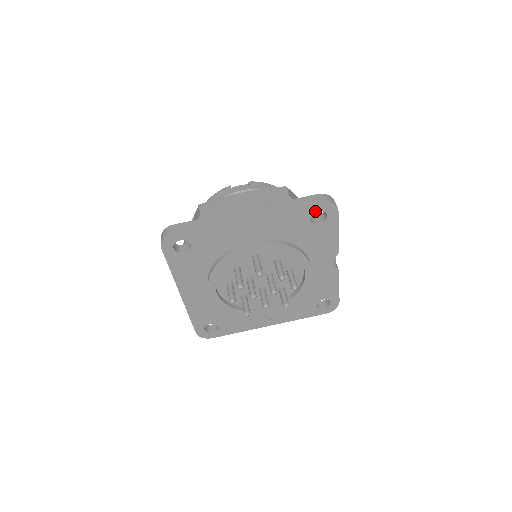
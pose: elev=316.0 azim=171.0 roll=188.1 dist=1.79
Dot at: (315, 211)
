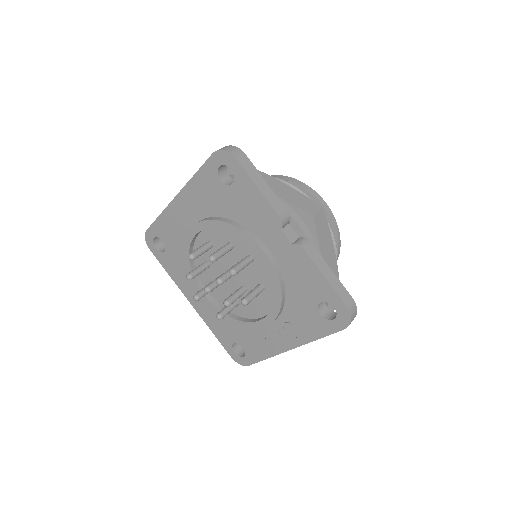
Dot at: (217, 168)
